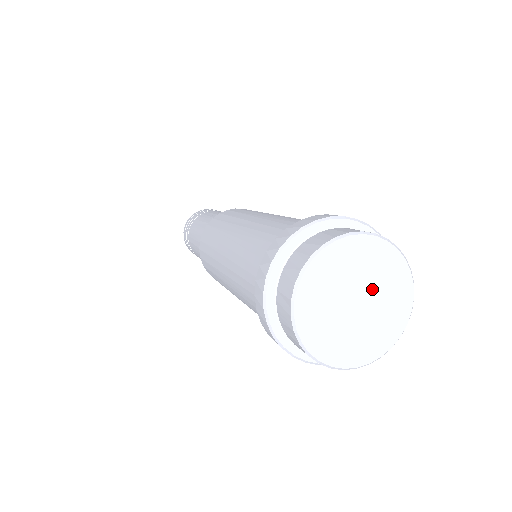
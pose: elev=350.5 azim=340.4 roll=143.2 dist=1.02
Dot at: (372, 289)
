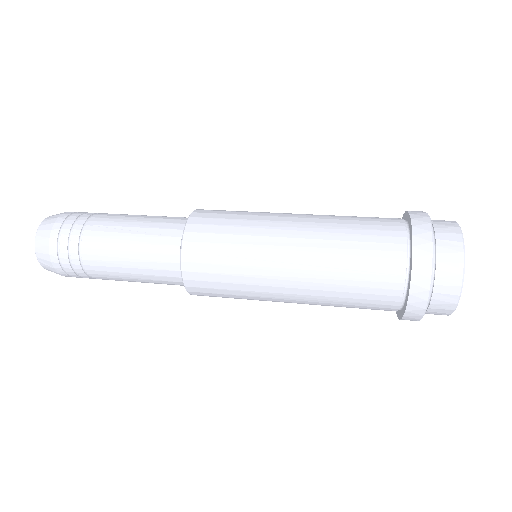
Dot at: occluded
